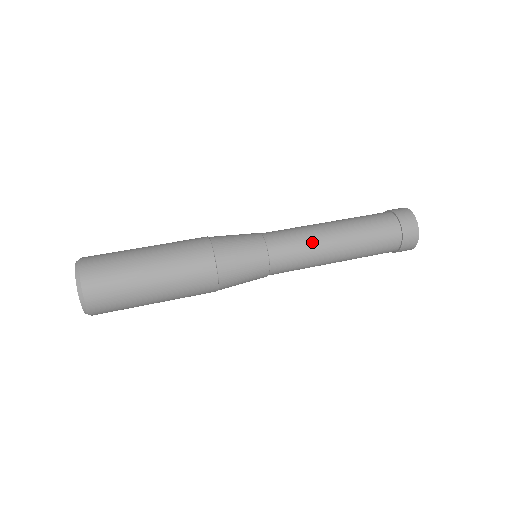
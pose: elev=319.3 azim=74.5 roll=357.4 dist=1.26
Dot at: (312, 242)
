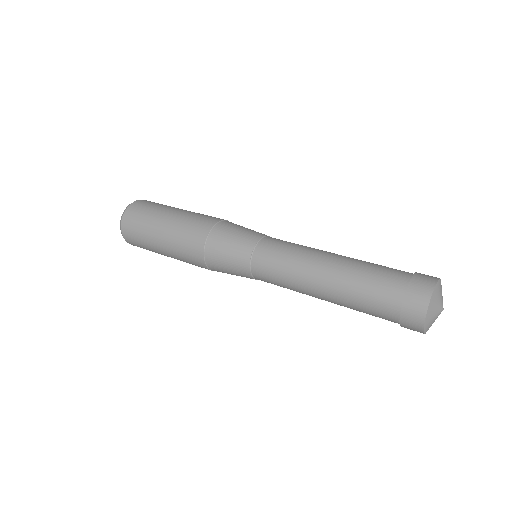
Dot at: (295, 268)
